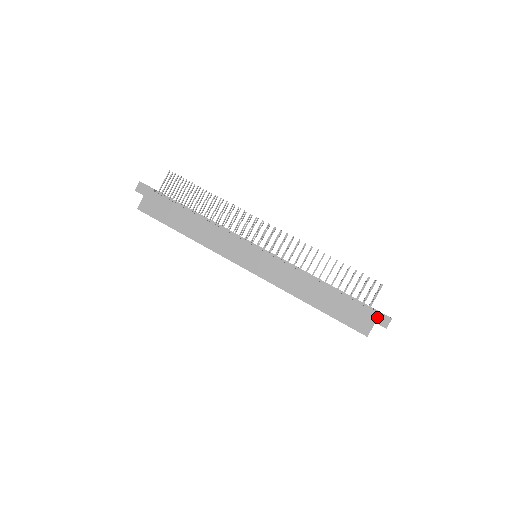
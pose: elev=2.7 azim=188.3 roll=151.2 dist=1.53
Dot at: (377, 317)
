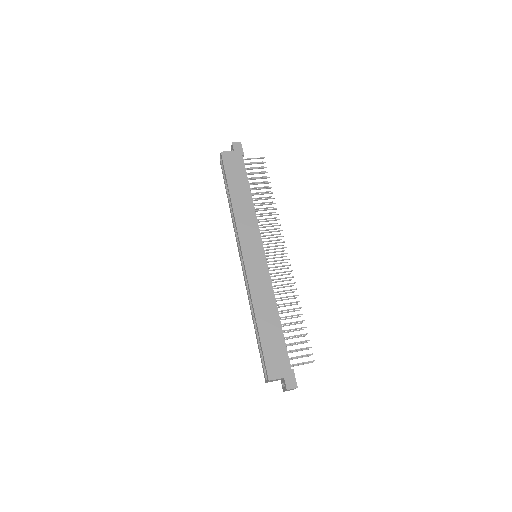
Dot at: (289, 375)
